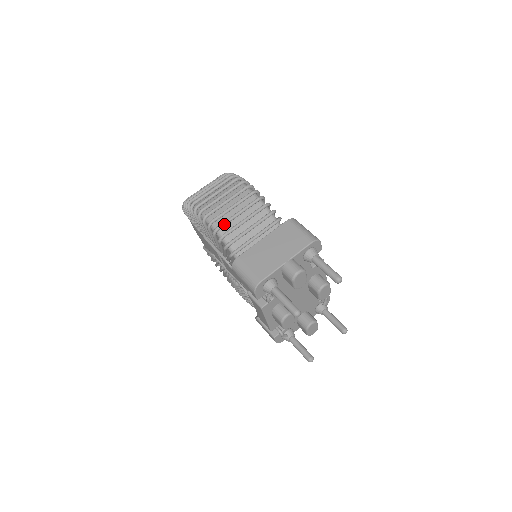
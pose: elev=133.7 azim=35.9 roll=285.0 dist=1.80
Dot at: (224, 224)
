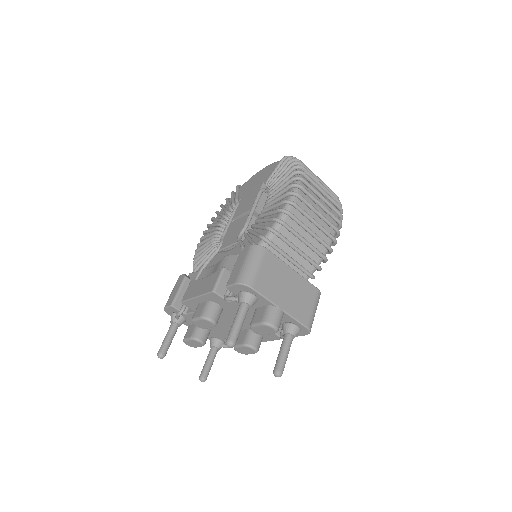
Dot at: (296, 219)
